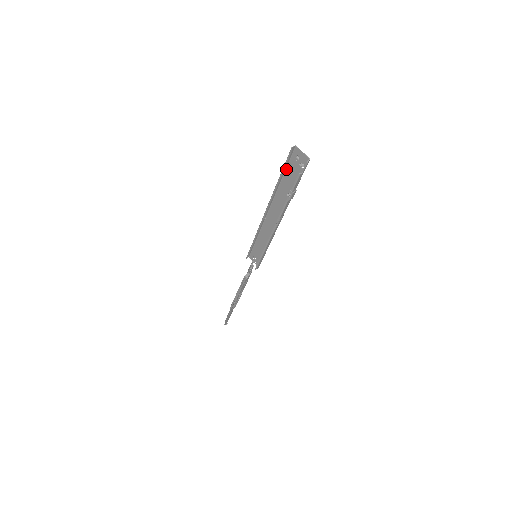
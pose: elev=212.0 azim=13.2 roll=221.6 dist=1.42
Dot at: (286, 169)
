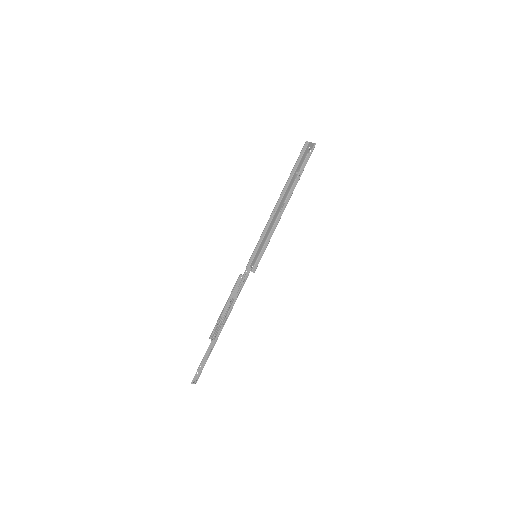
Dot at: (299, 163)
